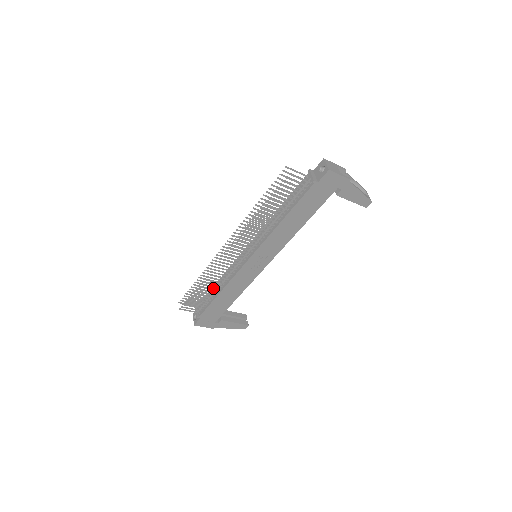
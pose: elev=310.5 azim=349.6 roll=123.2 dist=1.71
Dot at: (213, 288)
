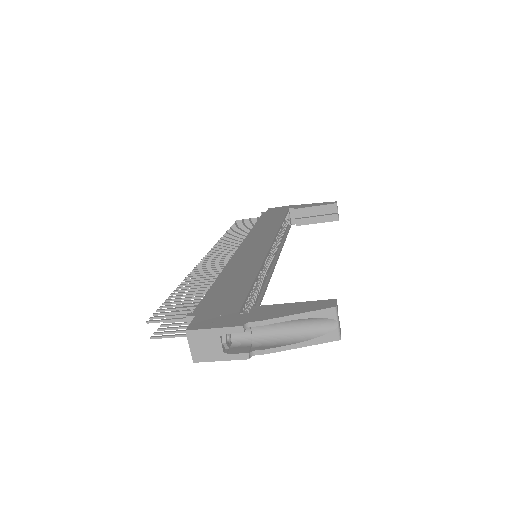
Dot at: occluded
